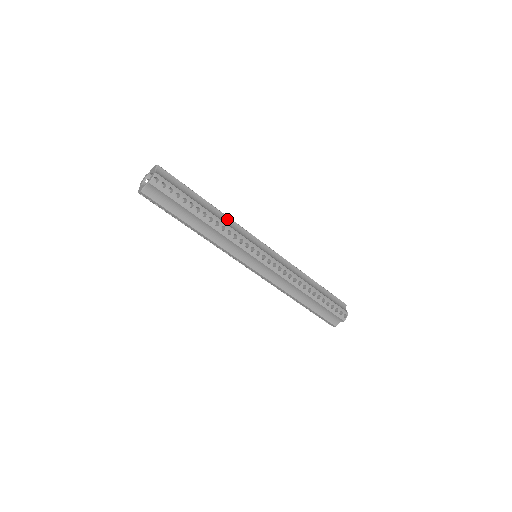
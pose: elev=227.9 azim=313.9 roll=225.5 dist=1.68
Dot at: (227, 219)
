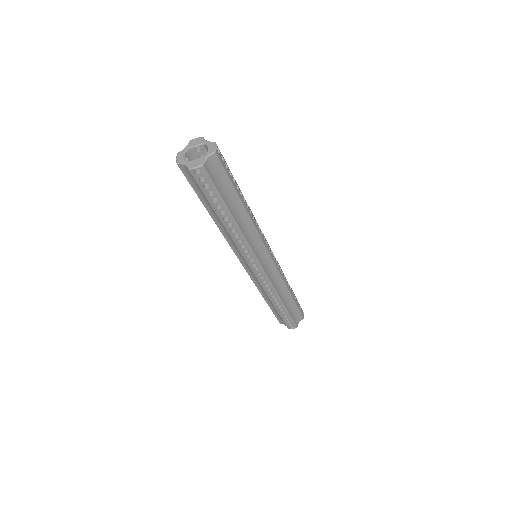
Dot at: occluded
